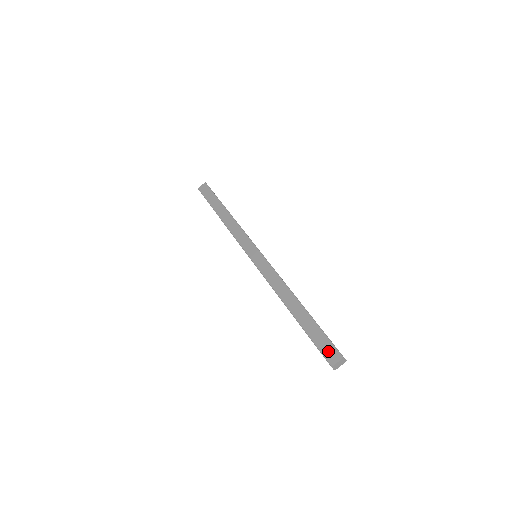
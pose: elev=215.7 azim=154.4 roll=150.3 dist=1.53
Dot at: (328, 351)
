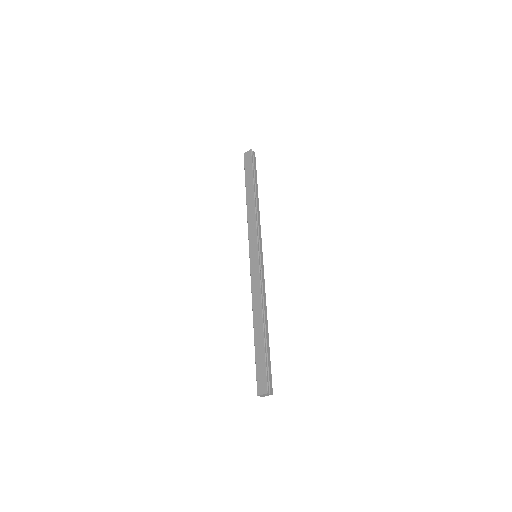
Dot at: (261, 381)
